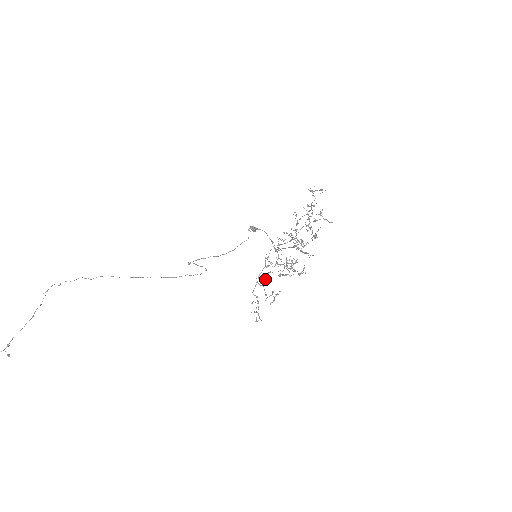
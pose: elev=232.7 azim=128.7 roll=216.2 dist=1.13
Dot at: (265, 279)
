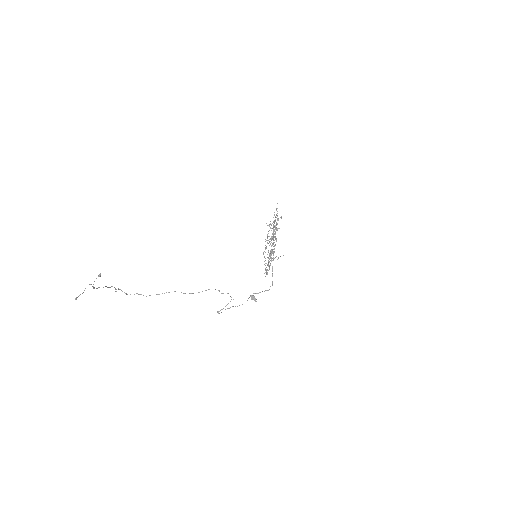
Dot at: occluded
